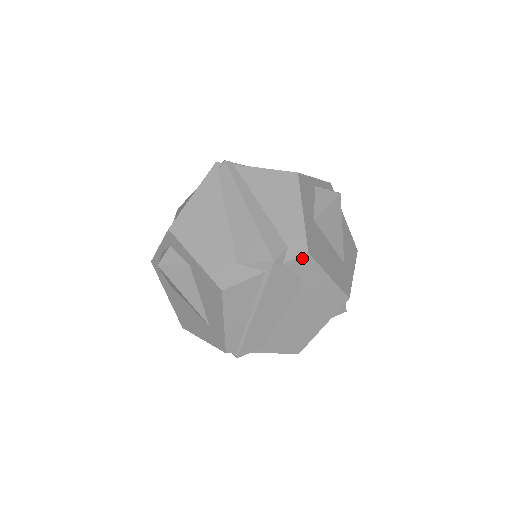
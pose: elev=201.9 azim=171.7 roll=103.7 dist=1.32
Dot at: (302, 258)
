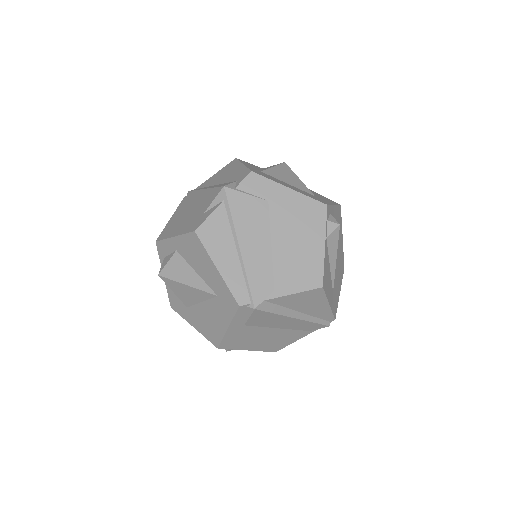
Dot at: (249, 178)
